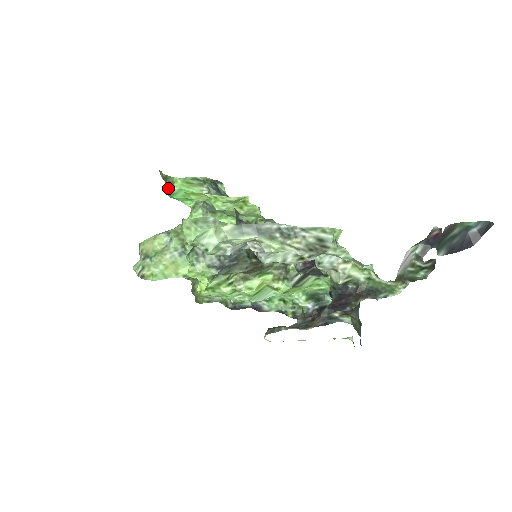
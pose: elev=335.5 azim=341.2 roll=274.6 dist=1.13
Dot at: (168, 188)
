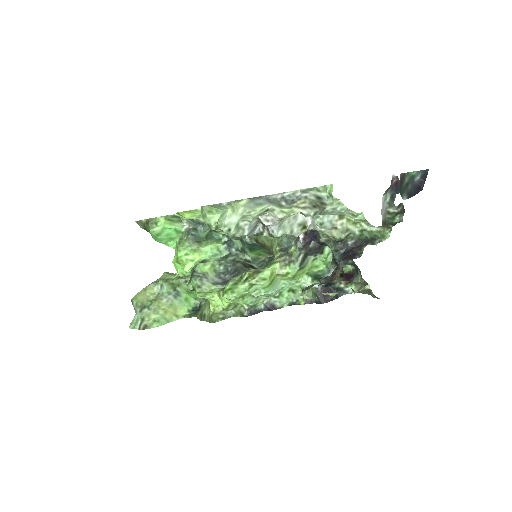
Dot at: (152, 229)
